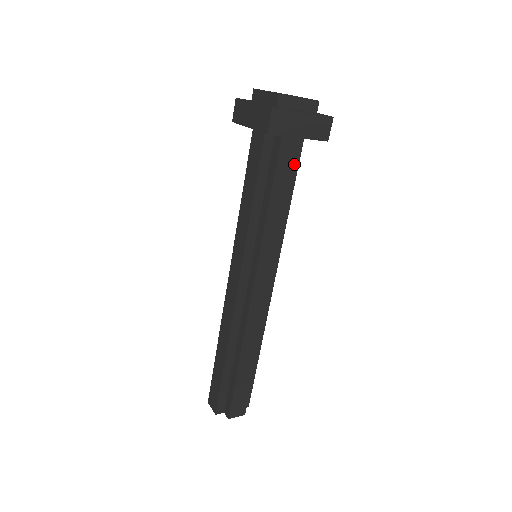
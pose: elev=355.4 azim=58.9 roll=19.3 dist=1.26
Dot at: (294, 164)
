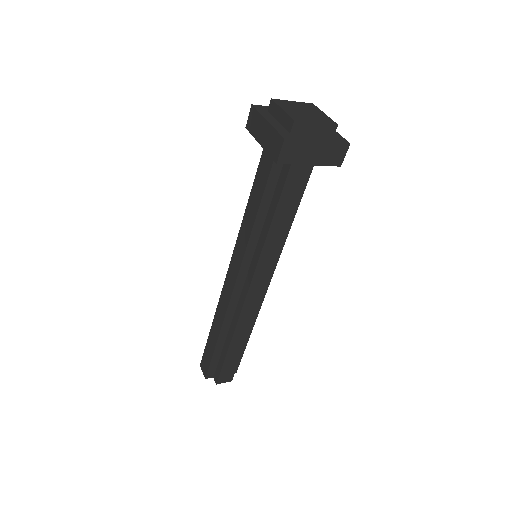
Dot at: (303, 184)
